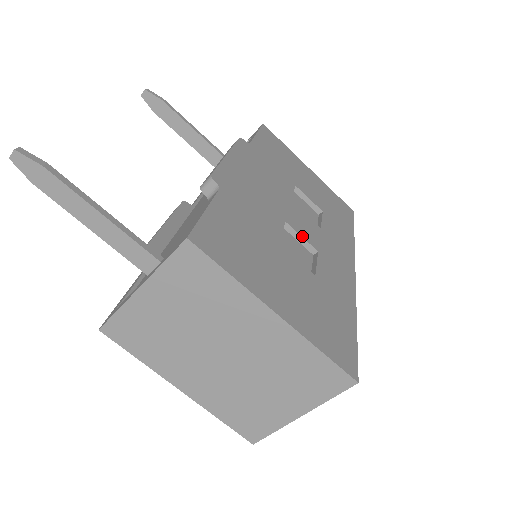
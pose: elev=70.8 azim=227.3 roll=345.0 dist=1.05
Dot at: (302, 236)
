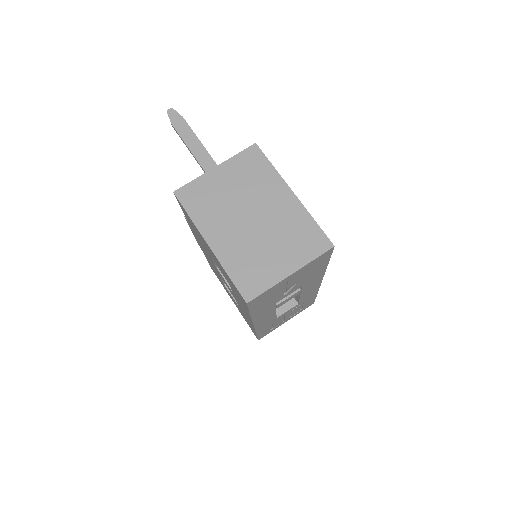
Dot at: occluded
